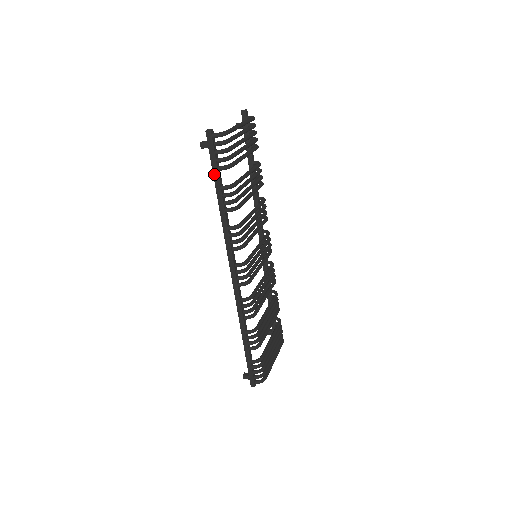
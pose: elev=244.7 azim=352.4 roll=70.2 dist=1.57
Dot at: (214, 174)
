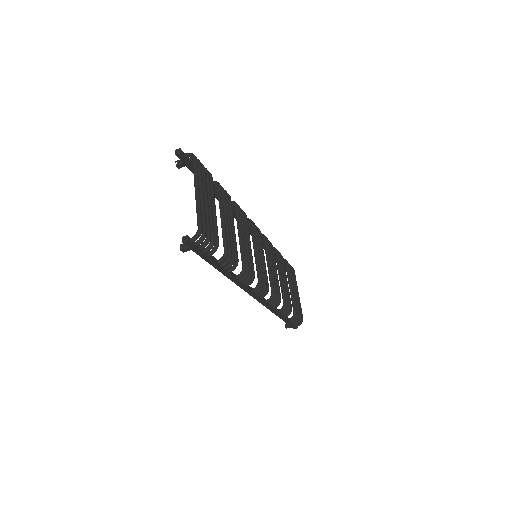
Dot at: (206, 260)
